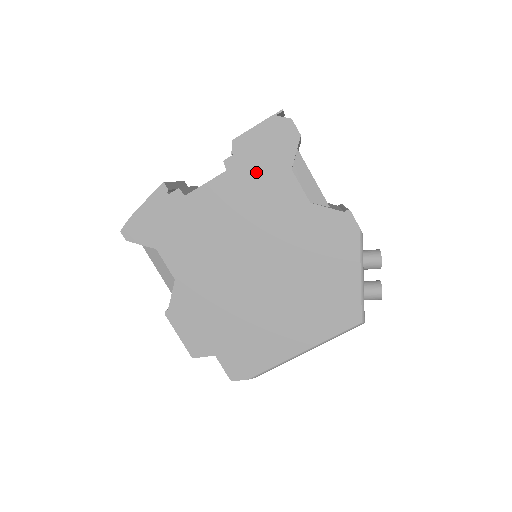
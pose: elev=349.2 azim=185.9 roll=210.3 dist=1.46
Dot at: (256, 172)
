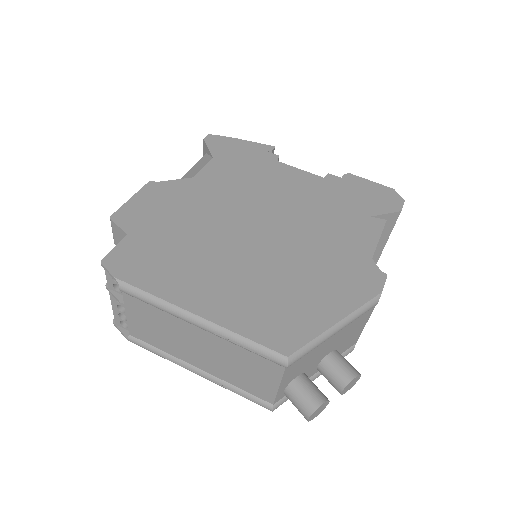
Dot at: (343, 195)
